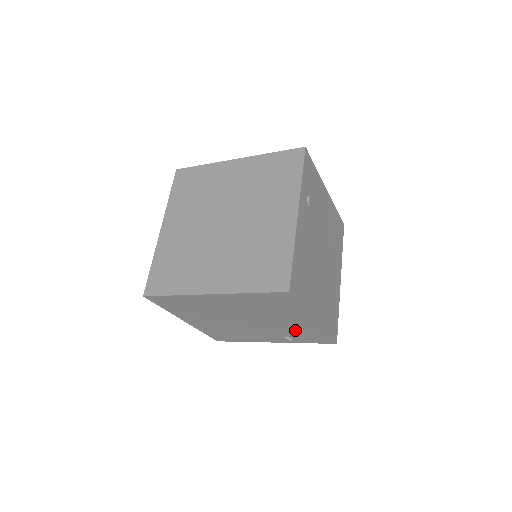
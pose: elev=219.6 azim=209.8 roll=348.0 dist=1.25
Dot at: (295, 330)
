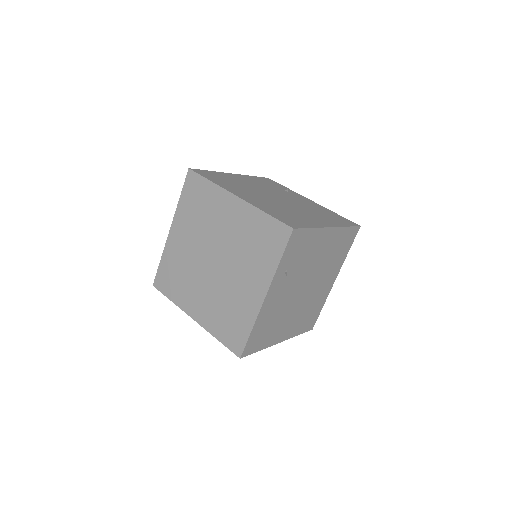
Dot at: occluded
